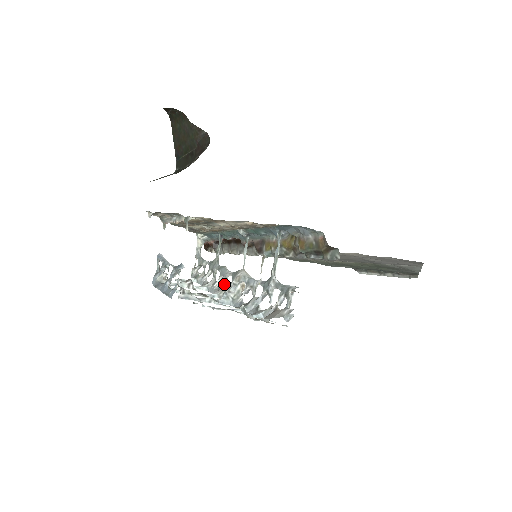
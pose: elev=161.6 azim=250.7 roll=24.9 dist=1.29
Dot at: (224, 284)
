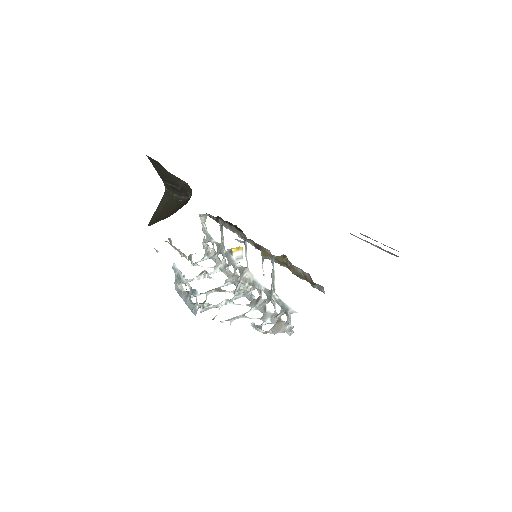
Dot at: (234, 271)
